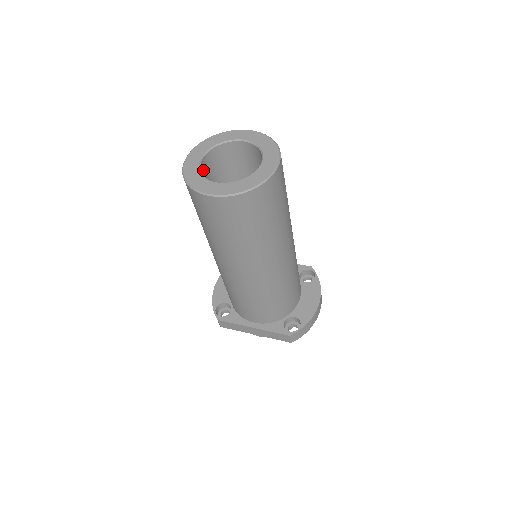
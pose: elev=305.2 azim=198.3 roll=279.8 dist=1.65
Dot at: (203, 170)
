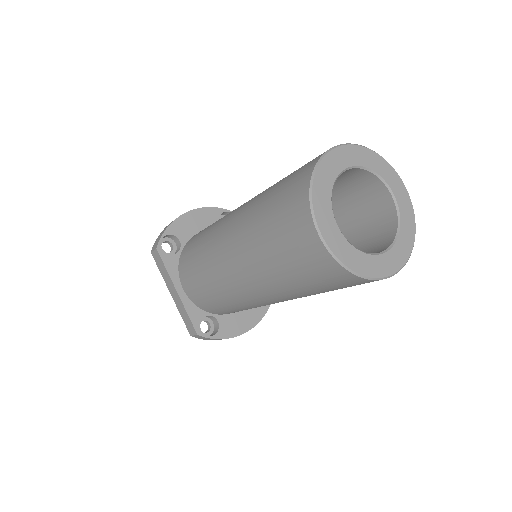
Dot at: occluded
